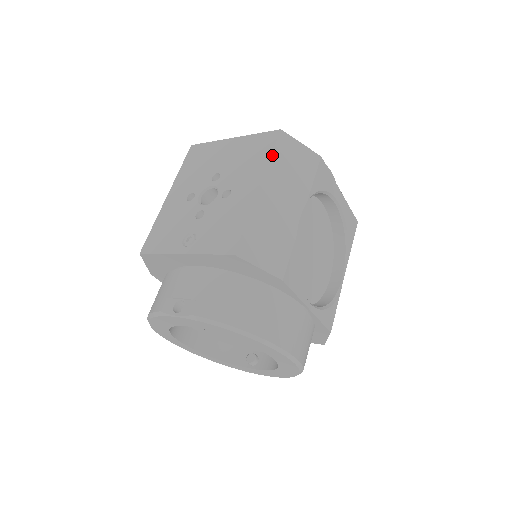
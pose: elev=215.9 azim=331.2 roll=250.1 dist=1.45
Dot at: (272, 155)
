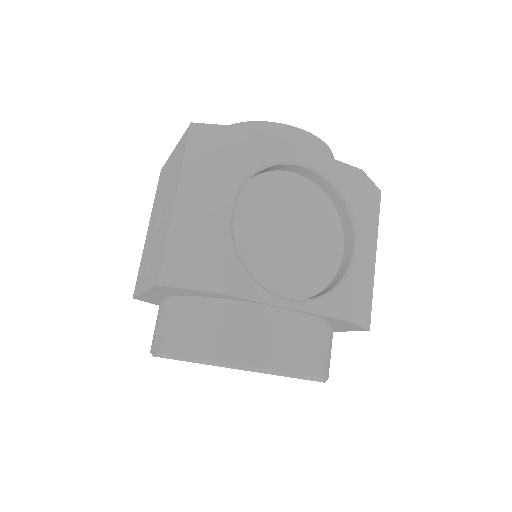
Dot at: (185, 157)
